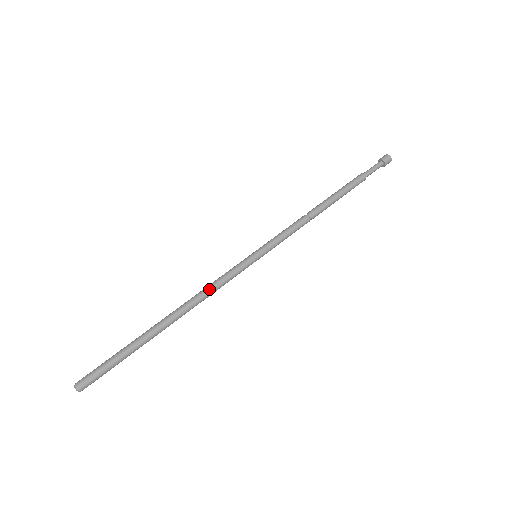
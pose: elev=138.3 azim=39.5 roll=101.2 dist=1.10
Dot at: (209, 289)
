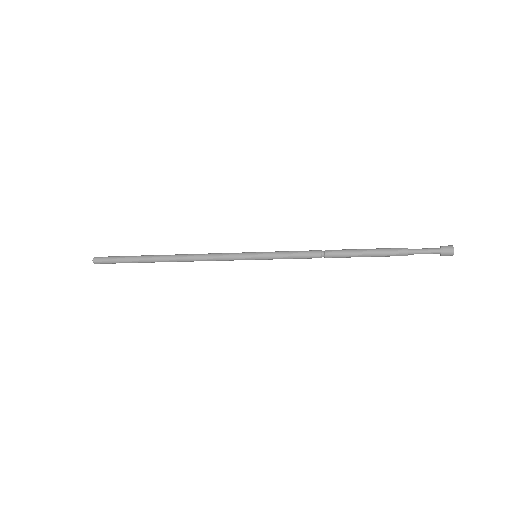
Dot at: (204, 254)
